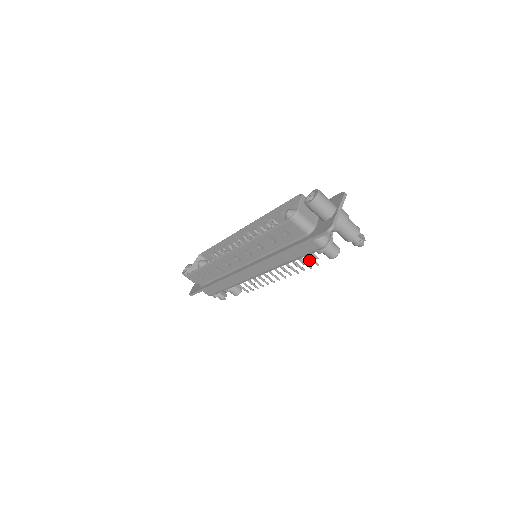
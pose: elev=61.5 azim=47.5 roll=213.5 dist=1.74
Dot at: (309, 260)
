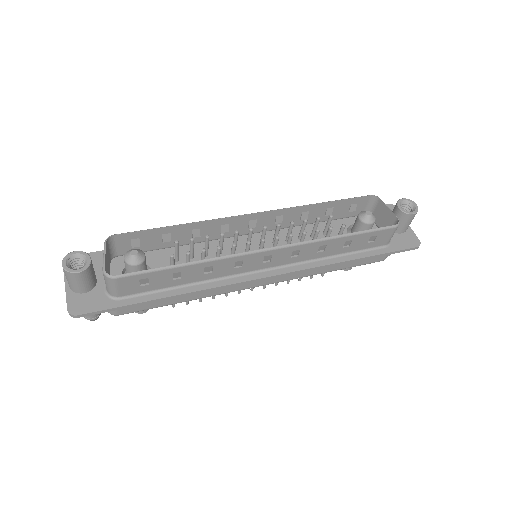
Dot at: occluded
